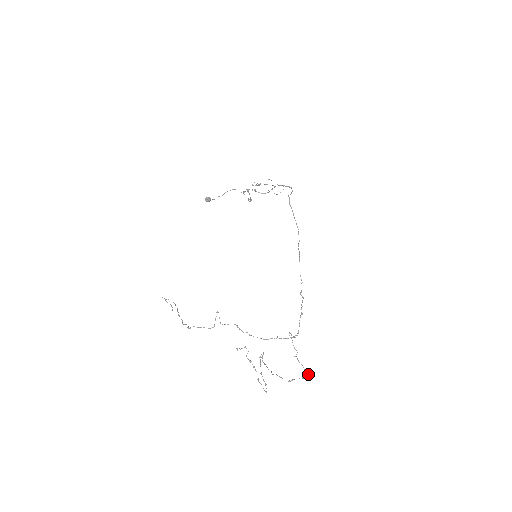
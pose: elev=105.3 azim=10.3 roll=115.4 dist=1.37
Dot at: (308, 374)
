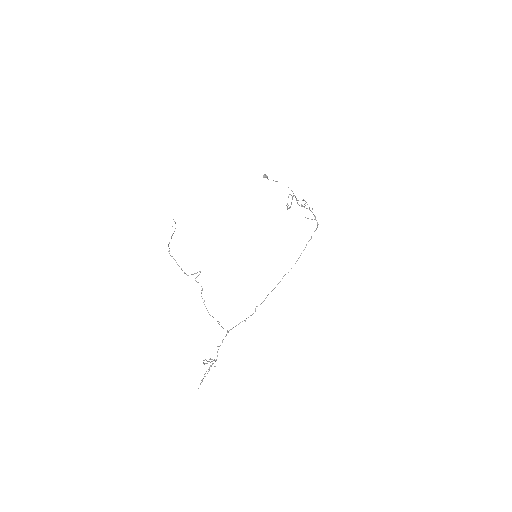
Dot at: occluded
